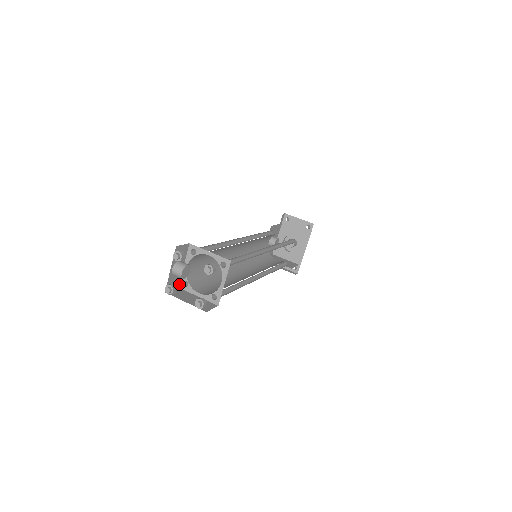
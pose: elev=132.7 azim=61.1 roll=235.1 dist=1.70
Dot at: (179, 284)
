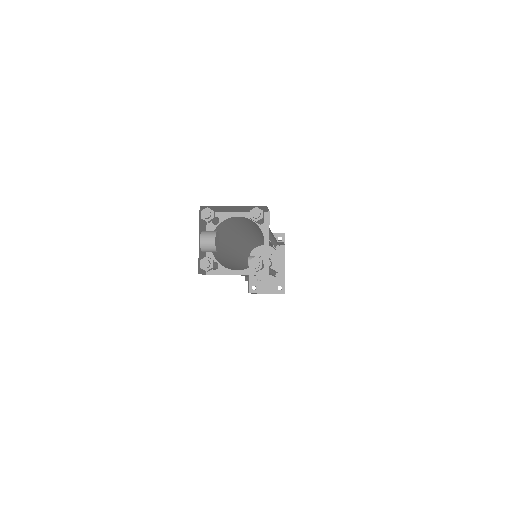
Dot at: occluded
